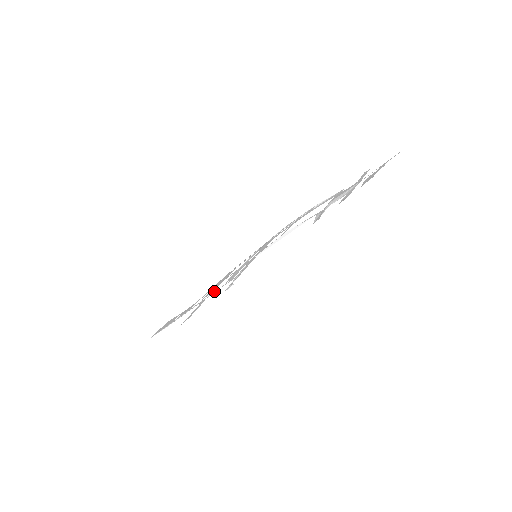
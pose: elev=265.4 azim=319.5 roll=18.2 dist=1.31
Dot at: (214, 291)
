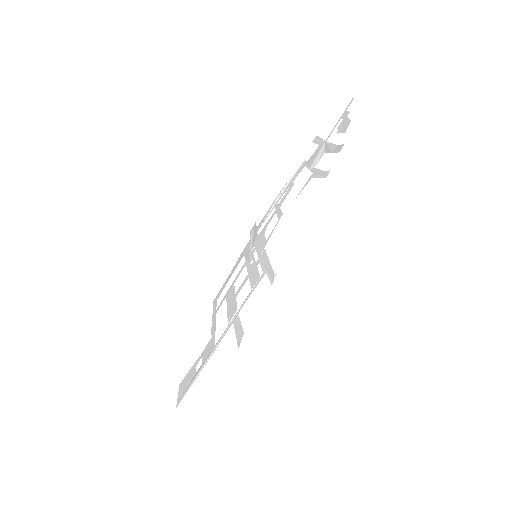
Dot at: (241, 304)
